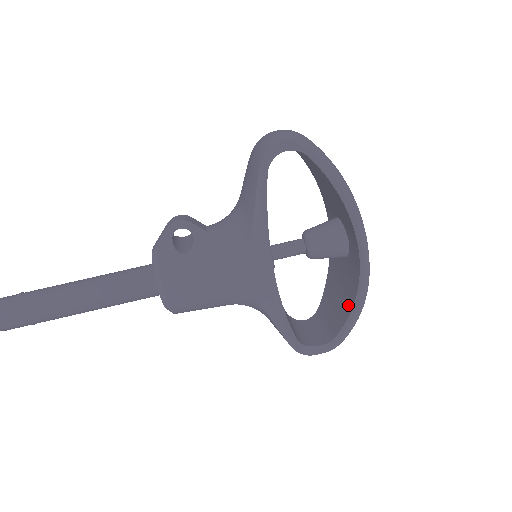
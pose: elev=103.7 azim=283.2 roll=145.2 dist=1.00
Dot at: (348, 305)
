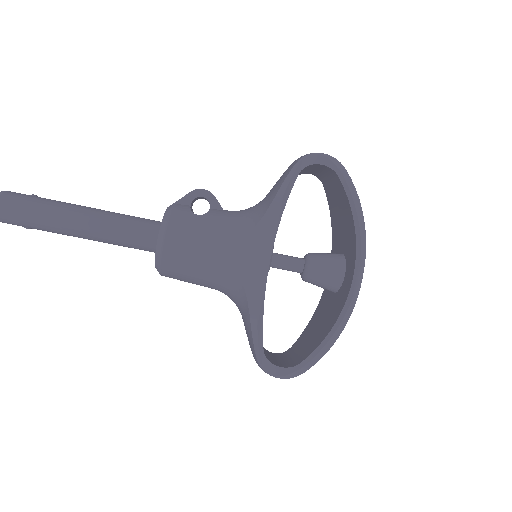
Dot at: (325, 333)
